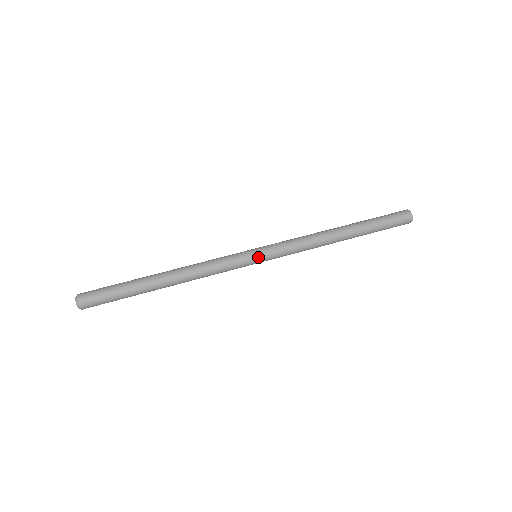
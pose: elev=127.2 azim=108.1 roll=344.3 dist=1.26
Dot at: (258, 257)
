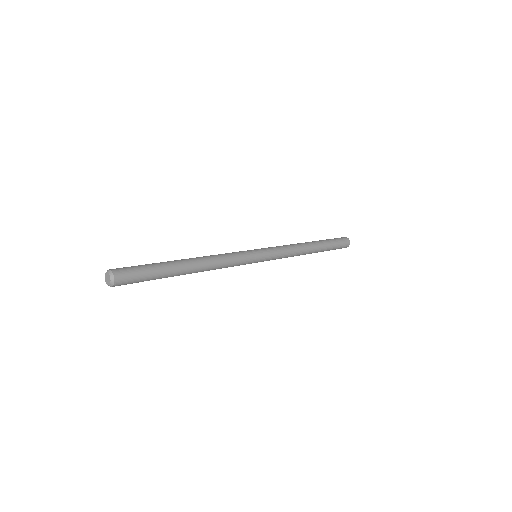
Dot at: (258, 250)
